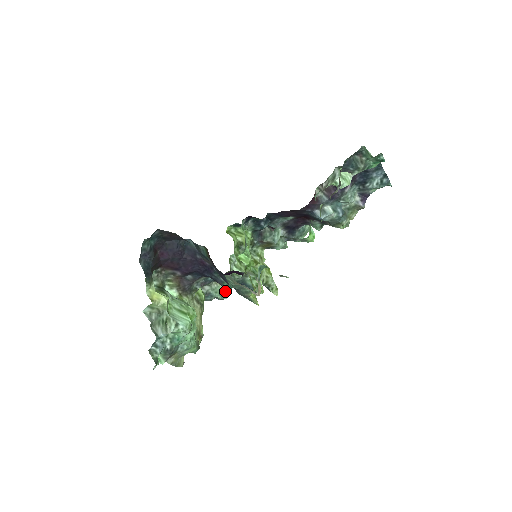
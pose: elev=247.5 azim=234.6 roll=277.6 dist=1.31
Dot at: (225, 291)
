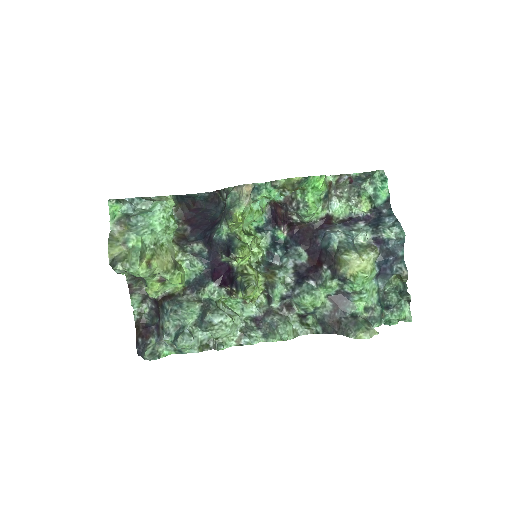
Dot at: (191, 335)
